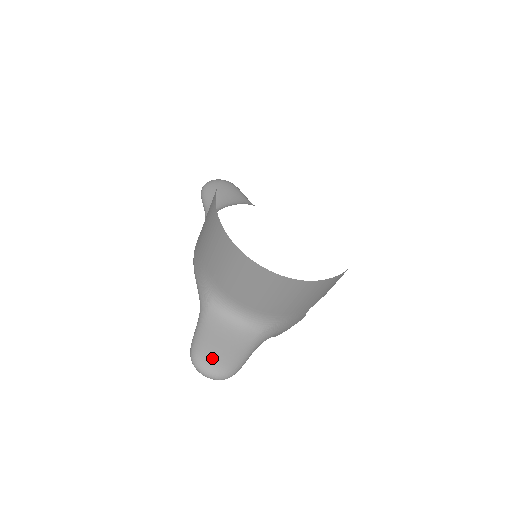
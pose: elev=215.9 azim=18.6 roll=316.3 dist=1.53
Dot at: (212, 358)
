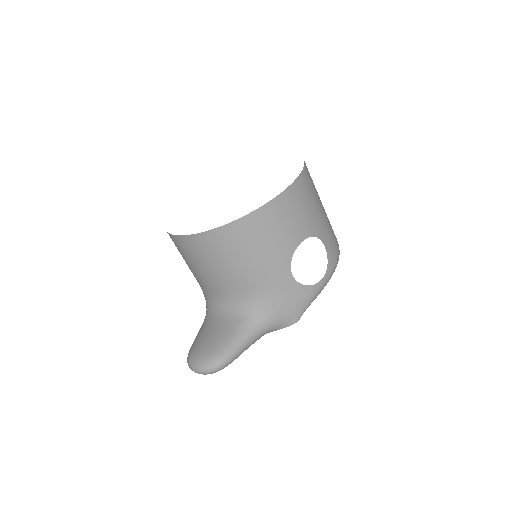
Dot at: (198, 351)
